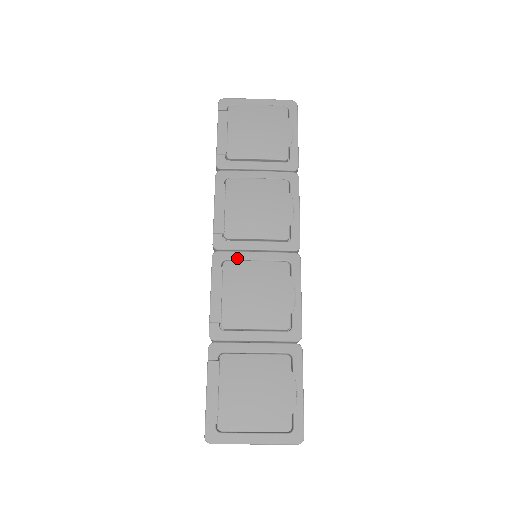
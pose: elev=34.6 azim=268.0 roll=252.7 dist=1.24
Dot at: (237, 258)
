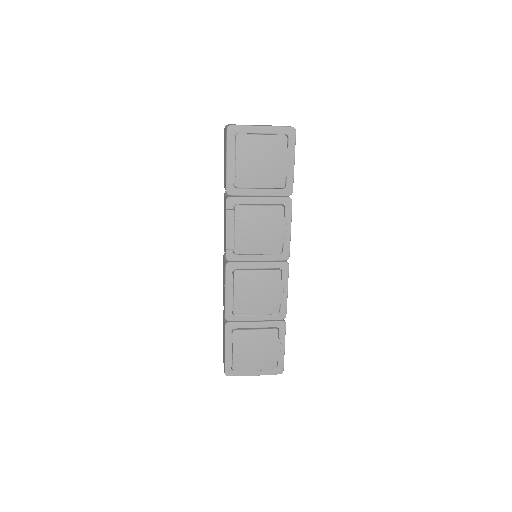
Dot at: (244, 268)
